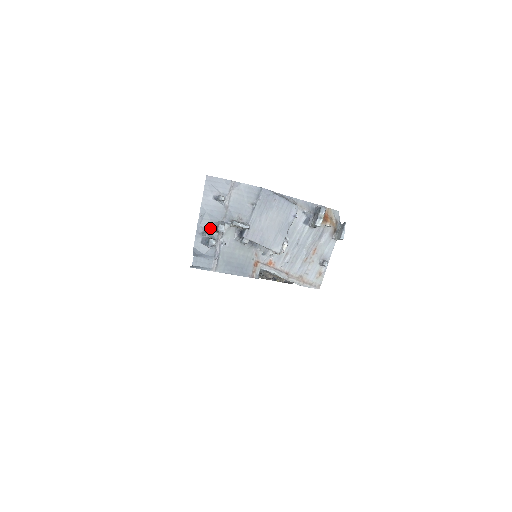
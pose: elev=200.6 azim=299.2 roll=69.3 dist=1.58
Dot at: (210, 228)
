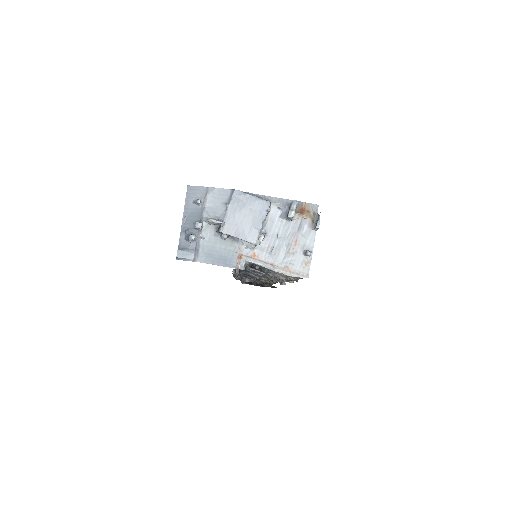
Dot at: (191, 227)
